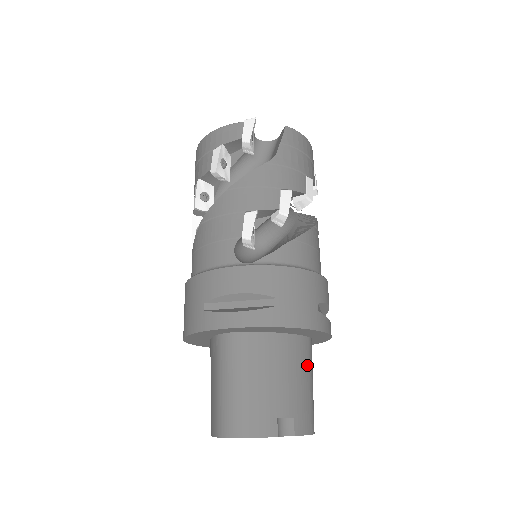
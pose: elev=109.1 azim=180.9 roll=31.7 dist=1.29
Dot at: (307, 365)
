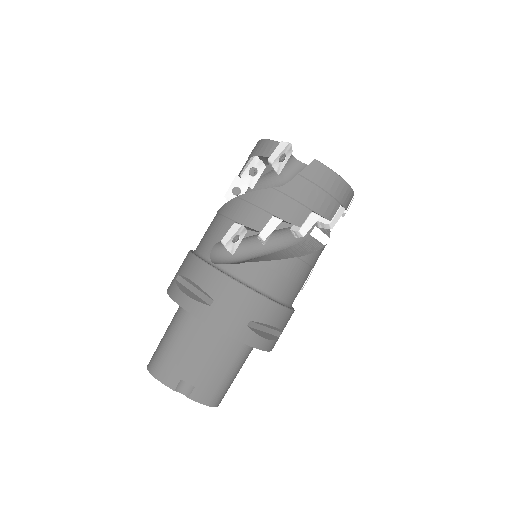
Dot at: (231, 359)
